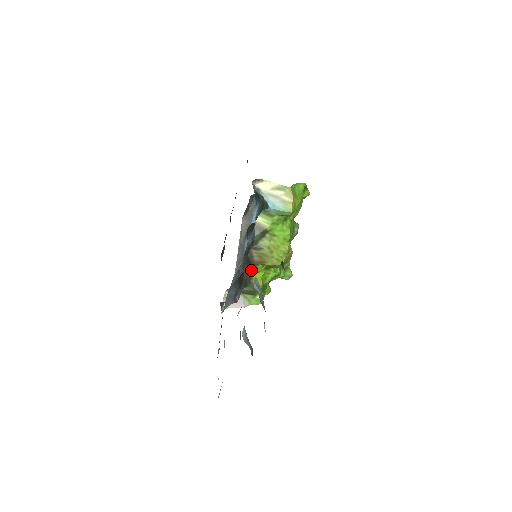
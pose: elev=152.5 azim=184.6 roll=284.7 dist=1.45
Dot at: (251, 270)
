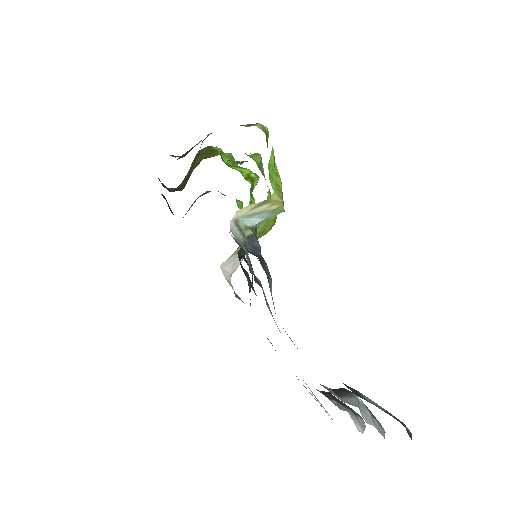
Dot at: occluded
